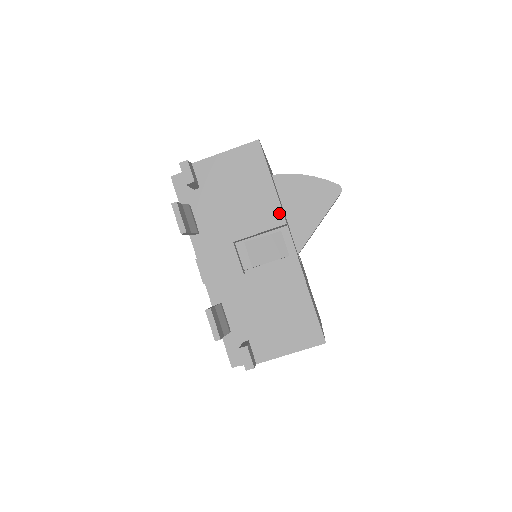
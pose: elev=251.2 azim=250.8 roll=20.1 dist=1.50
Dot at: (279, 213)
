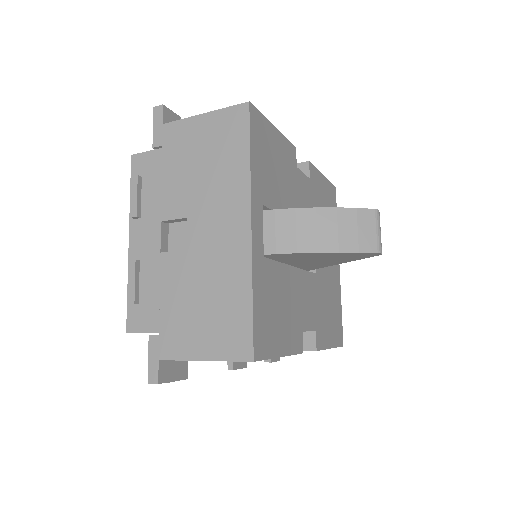
Dot at: occluded
